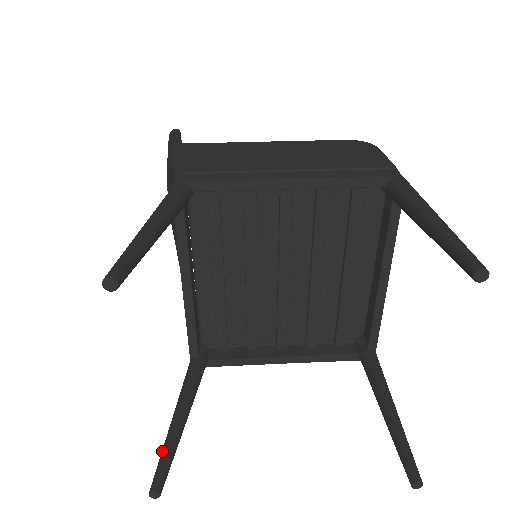
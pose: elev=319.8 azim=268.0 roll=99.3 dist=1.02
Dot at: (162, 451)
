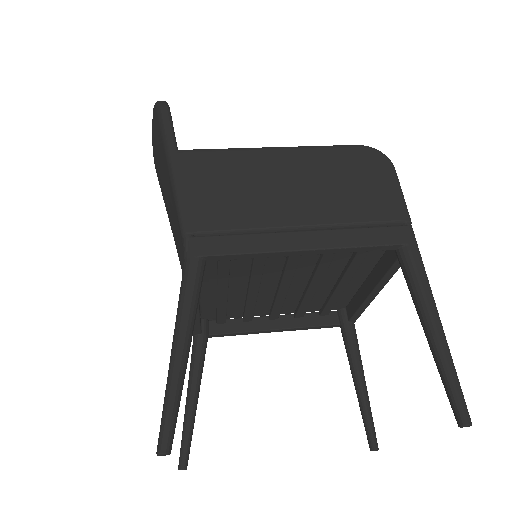
Dot at: (183, 433)
